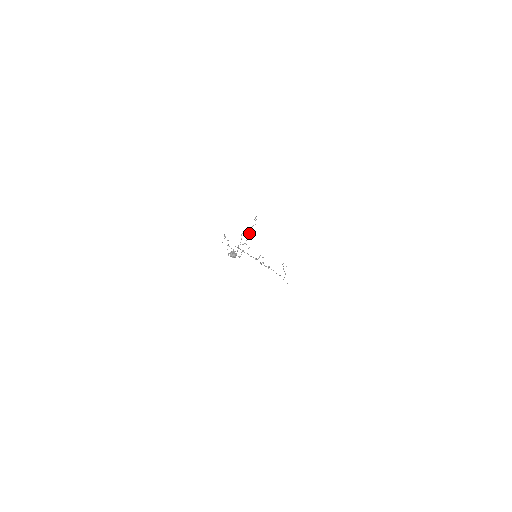
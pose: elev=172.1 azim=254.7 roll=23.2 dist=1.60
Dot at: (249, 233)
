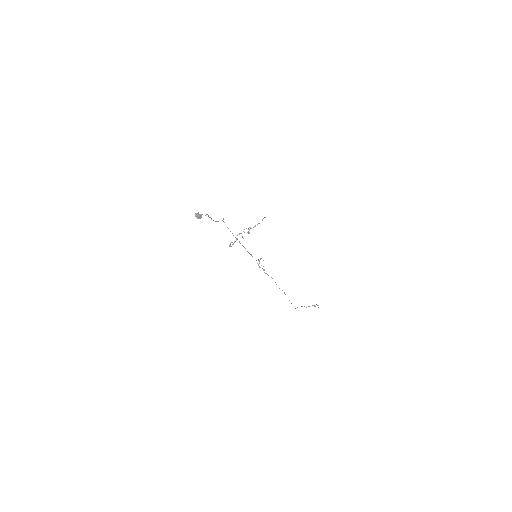
Dot at: occluded
